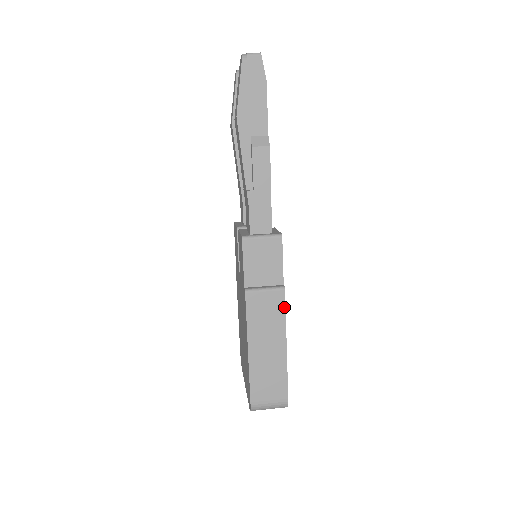
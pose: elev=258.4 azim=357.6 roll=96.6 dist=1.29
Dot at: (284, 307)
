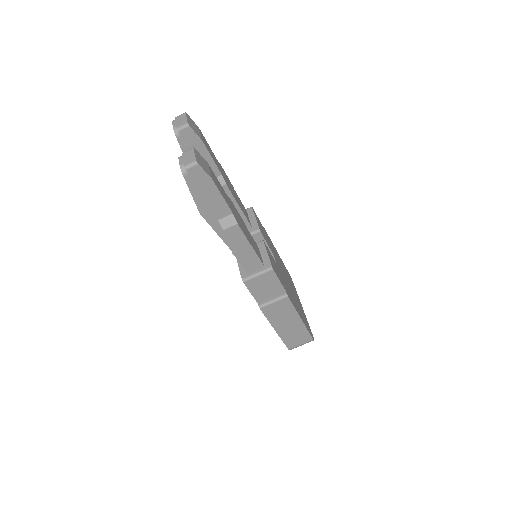
Dot at: (291, 304)
